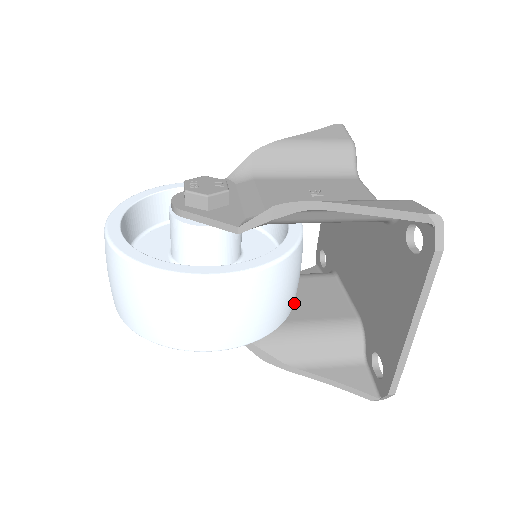
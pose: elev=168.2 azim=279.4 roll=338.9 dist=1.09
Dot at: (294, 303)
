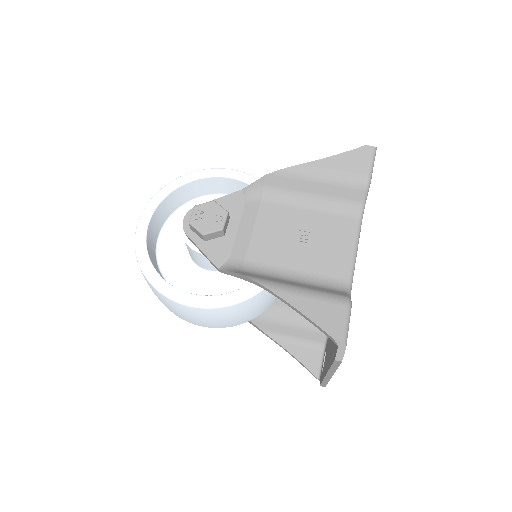
Dot at: occluded
